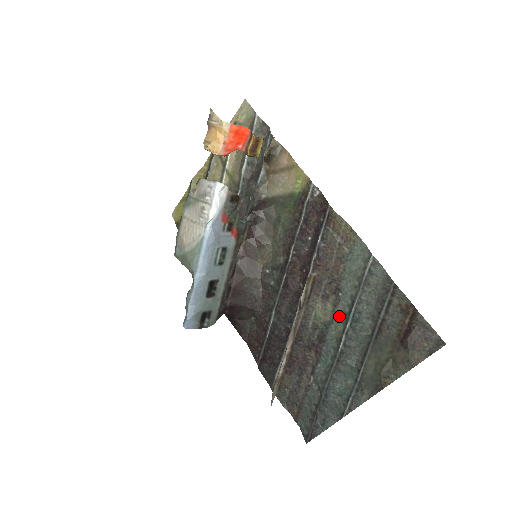
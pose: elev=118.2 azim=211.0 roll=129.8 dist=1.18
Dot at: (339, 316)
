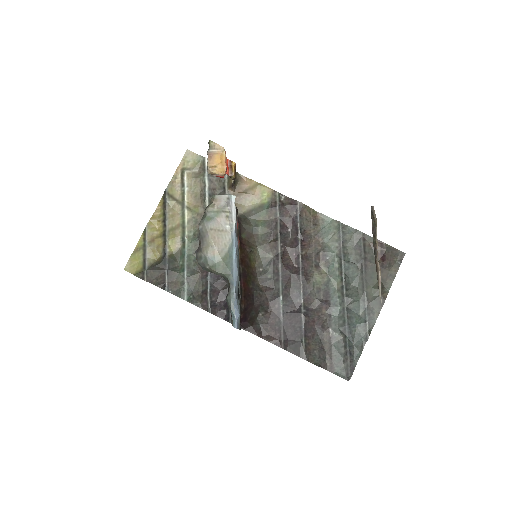
Dot at: (333, 273)
